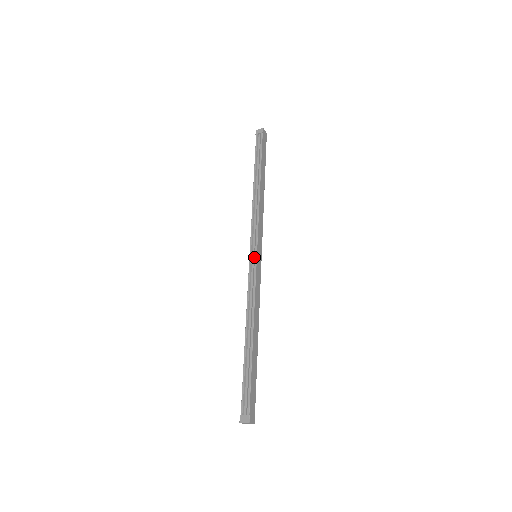
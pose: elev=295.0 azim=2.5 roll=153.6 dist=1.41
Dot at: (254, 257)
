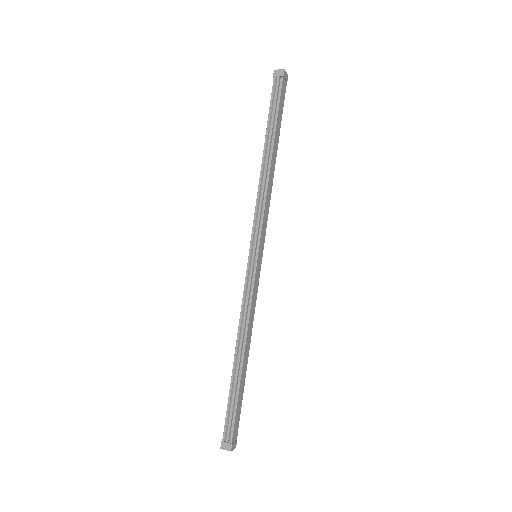
Dot at: (254, 260)
